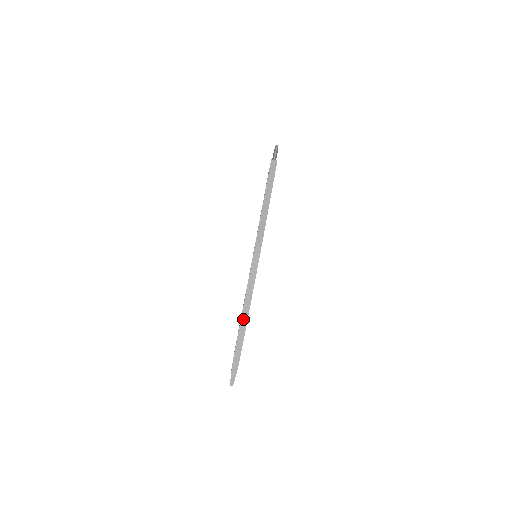
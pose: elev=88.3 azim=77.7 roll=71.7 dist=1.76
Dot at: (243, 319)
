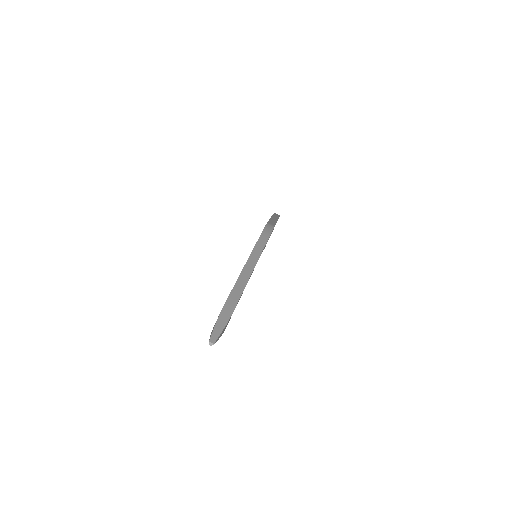
Dot at: (246, 270)
